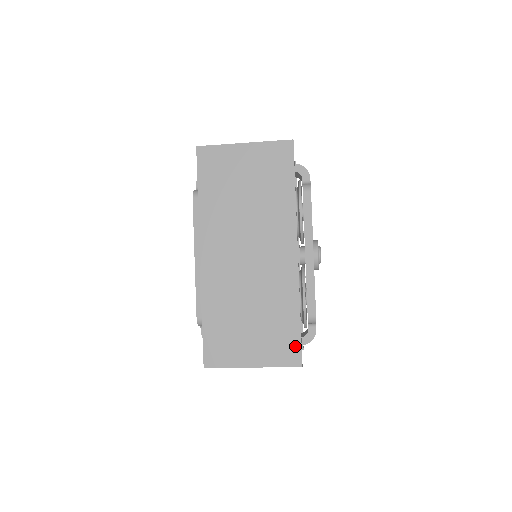
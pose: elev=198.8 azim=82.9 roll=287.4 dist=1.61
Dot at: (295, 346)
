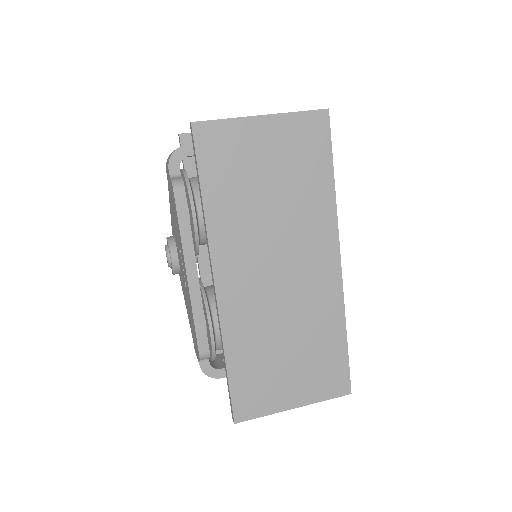
Dot at: (342, 373)
